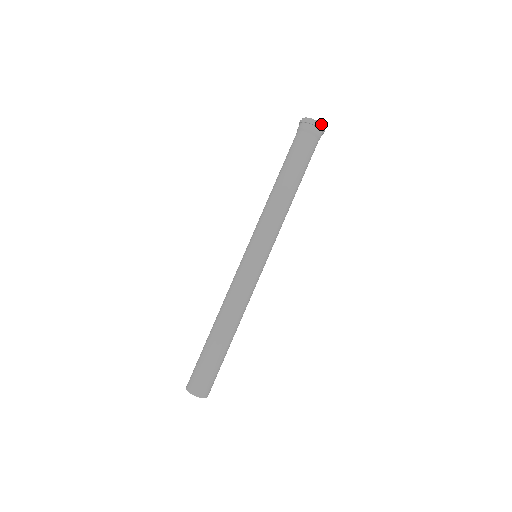
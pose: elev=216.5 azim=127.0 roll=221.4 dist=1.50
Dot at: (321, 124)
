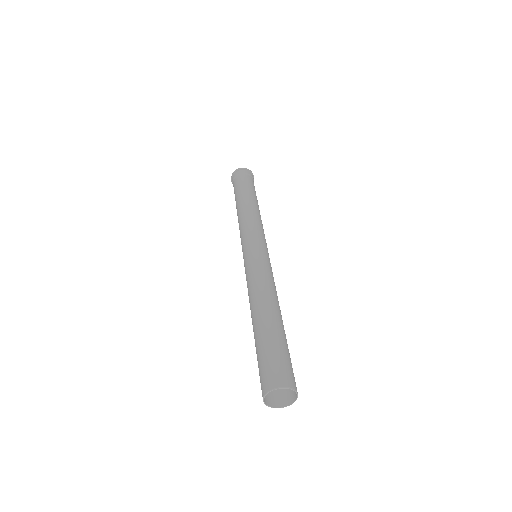
Dot at: (248, 170)
